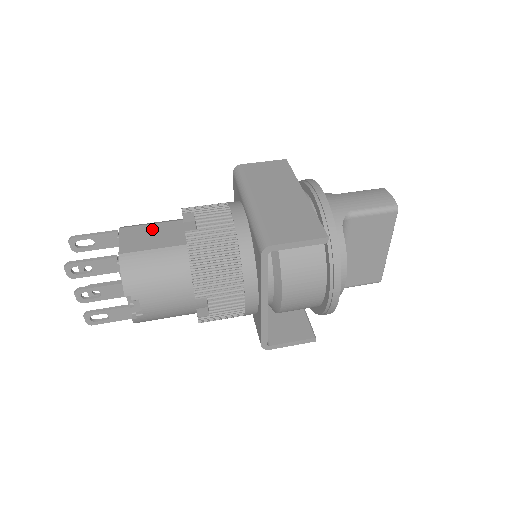
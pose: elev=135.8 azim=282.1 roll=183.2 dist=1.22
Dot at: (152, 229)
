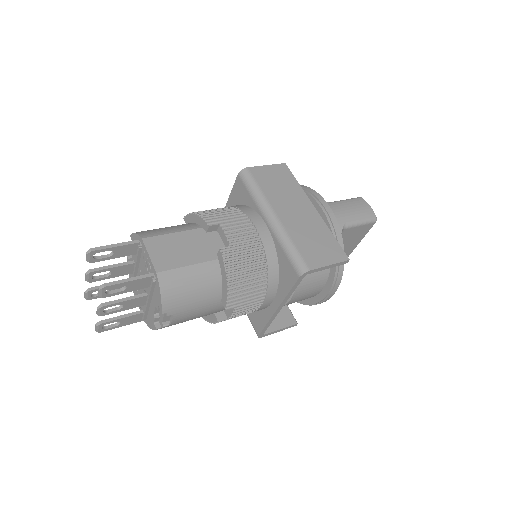
Dot at: (177, 240)
